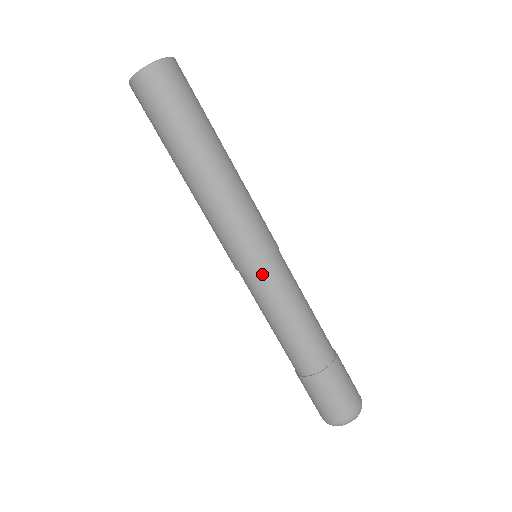
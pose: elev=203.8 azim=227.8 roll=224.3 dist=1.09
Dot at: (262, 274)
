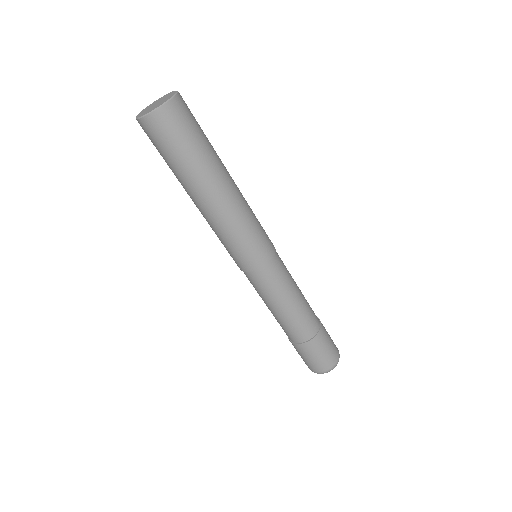
Dot at: (272, 269)
